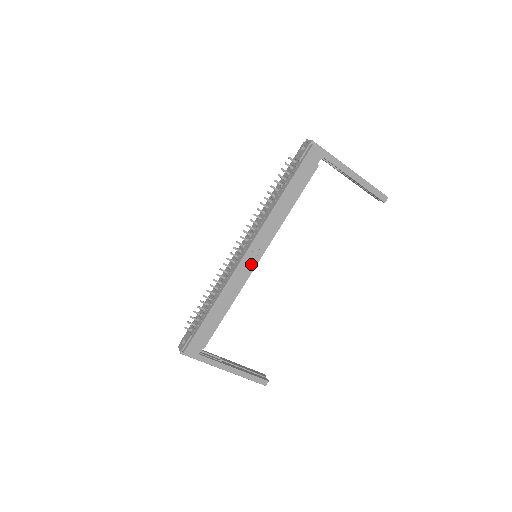
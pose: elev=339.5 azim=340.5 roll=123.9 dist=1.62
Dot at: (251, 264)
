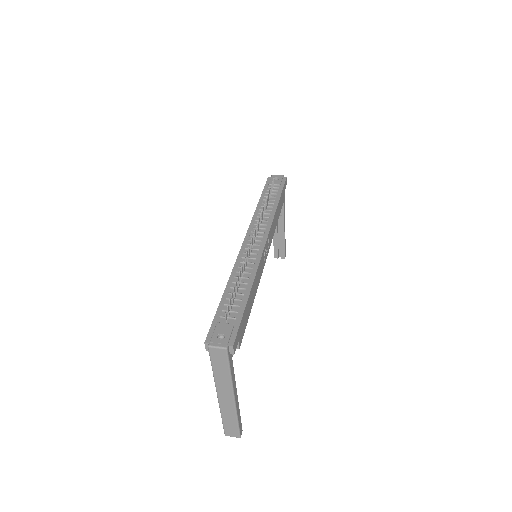
Dot at: (264, 258)
